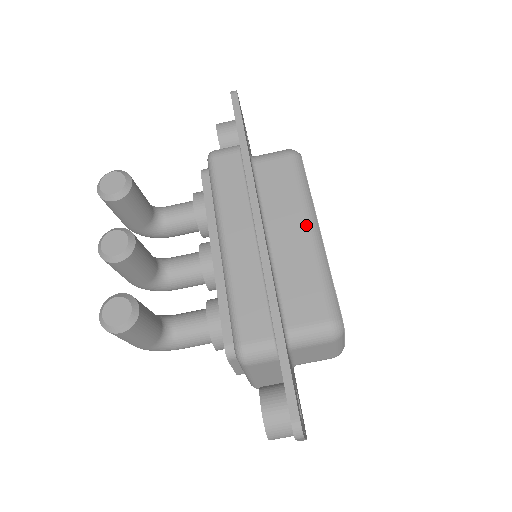
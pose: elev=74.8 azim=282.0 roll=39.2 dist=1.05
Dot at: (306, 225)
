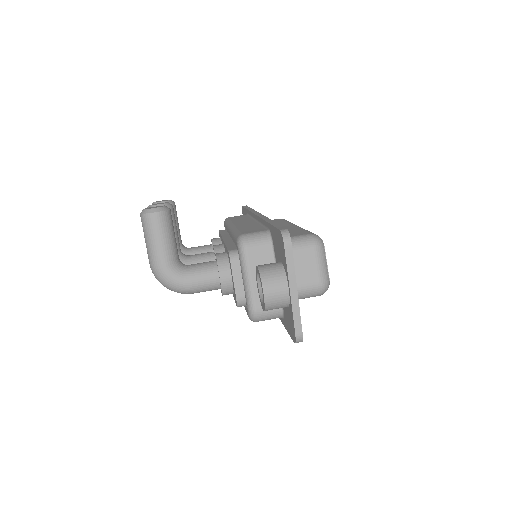
Dot at: (292, 224)
